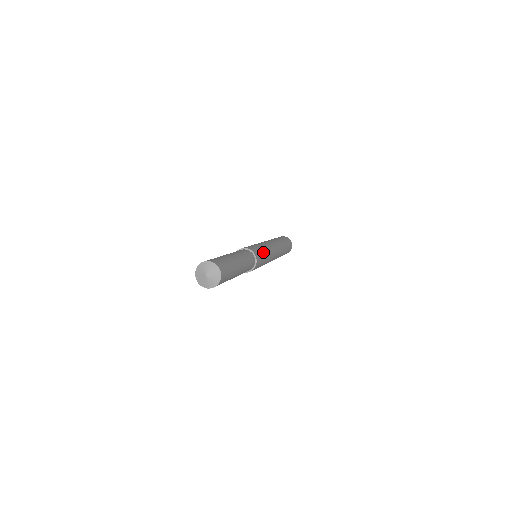
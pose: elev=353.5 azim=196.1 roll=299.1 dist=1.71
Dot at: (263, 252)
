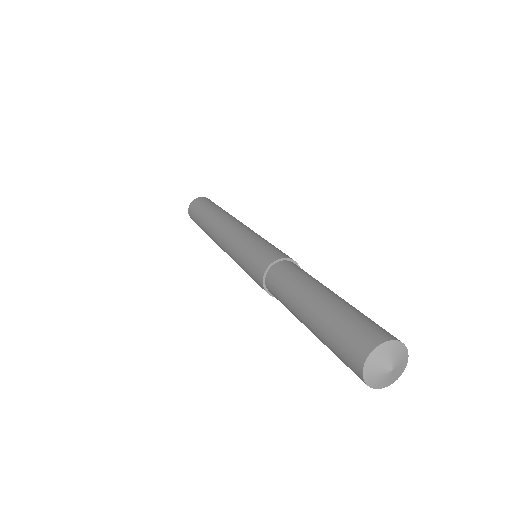
Dot at: occluded
